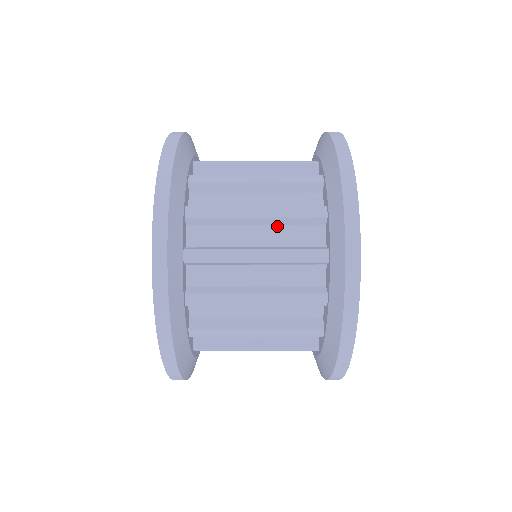
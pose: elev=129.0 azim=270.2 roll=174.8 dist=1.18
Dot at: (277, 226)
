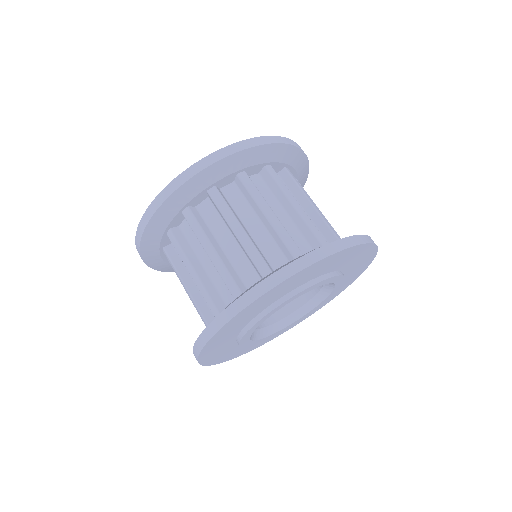
Dot at: (243, 251)
